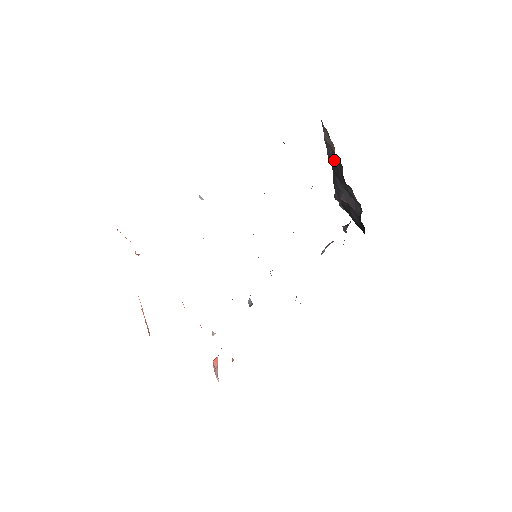
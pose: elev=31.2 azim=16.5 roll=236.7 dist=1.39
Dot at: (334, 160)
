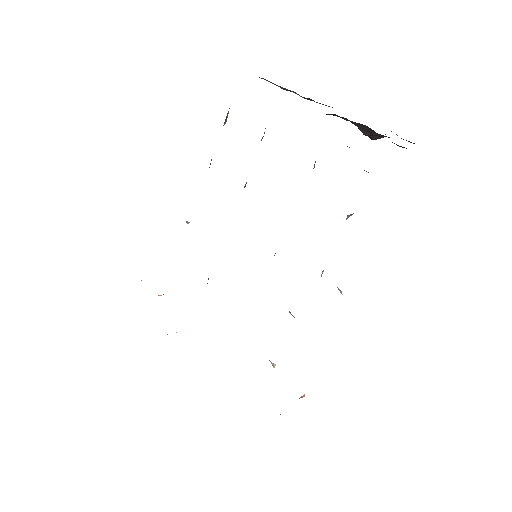
Dot at: (310, 99)
